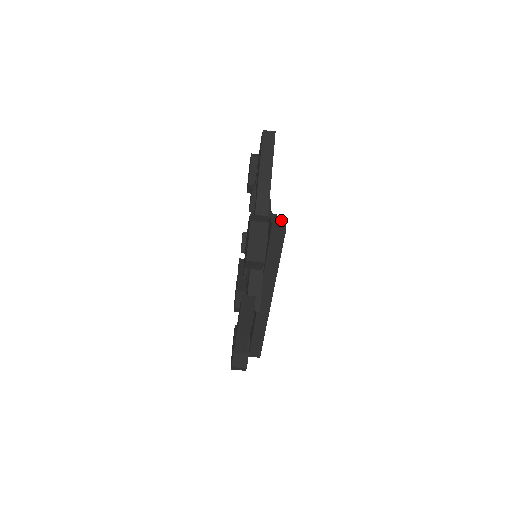
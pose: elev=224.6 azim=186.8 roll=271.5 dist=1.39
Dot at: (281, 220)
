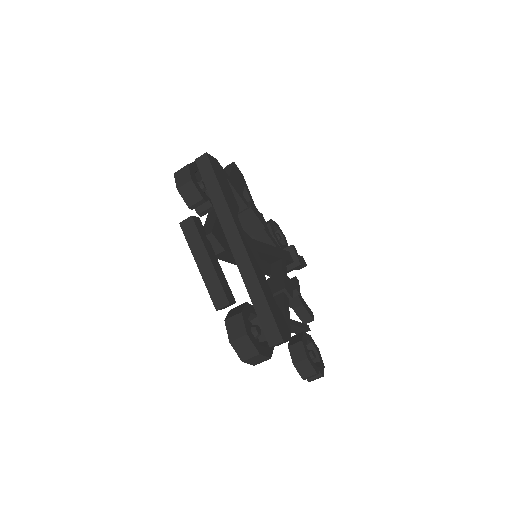
Dot at: occluded
